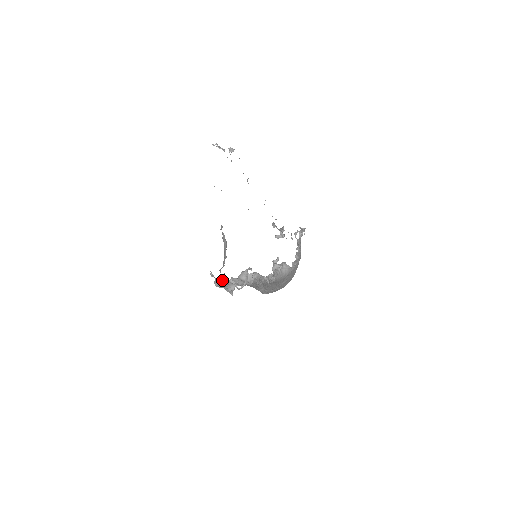
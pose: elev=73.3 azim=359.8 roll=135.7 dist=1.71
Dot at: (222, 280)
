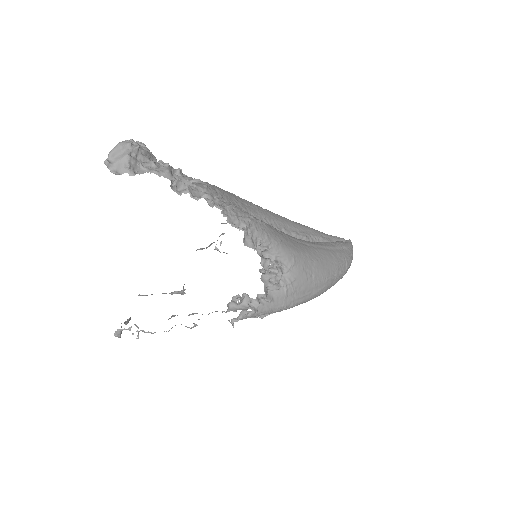
Dot at: (141, 295)
